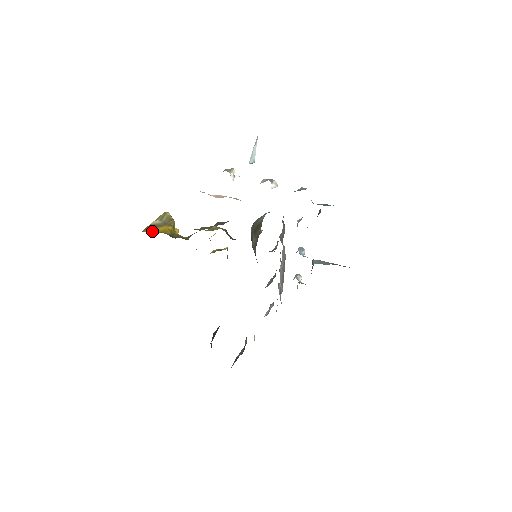
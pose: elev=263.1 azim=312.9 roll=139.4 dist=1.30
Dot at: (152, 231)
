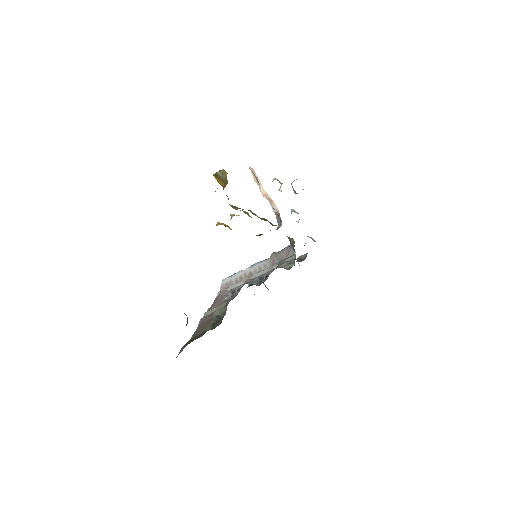
Dot at: (218, 181)
